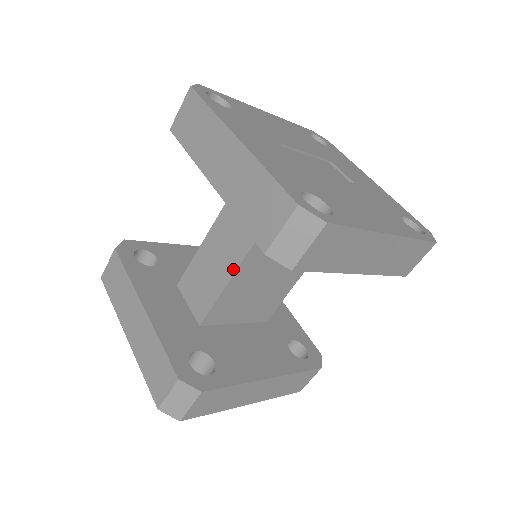
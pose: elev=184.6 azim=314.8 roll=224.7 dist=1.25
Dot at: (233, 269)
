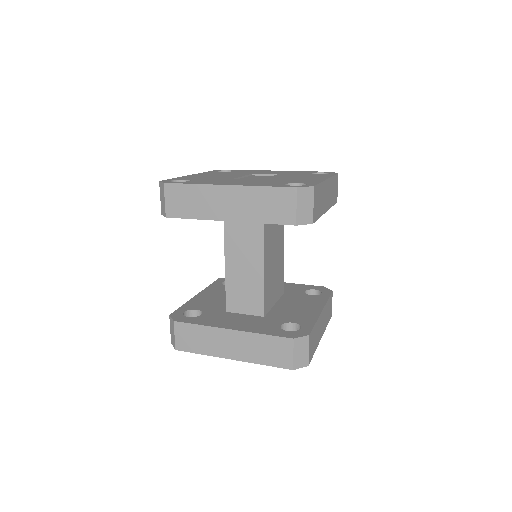
Dot at: (261, 265)
